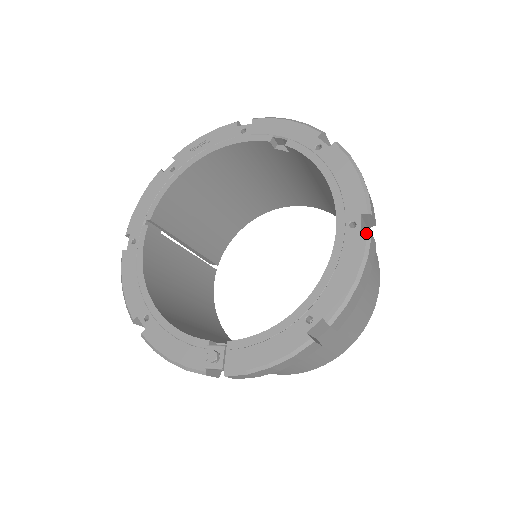
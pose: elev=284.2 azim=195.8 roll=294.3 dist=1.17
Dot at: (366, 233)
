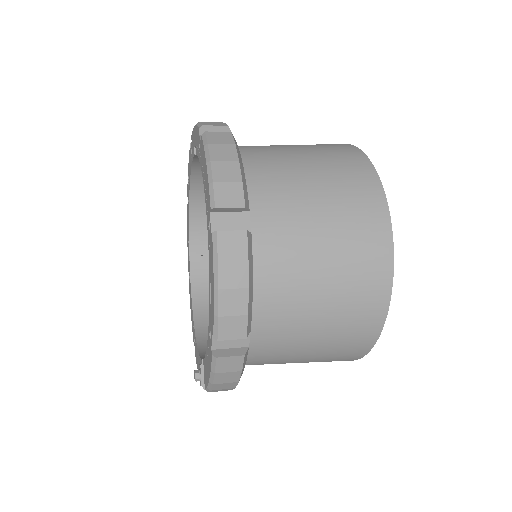
Dot at: (211, 233)
